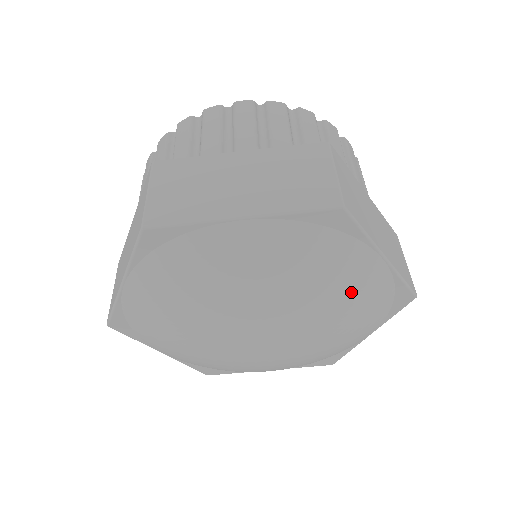
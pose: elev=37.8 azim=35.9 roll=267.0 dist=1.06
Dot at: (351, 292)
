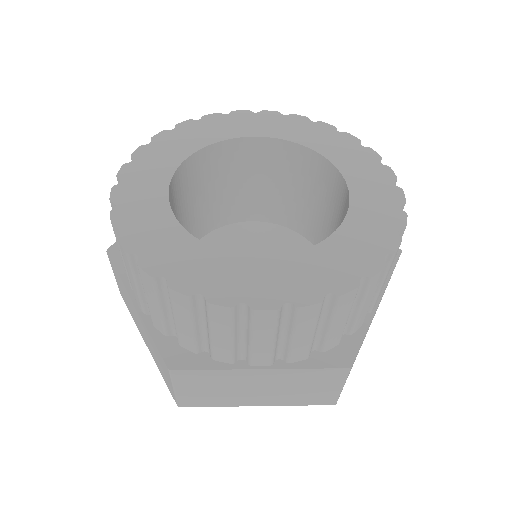
Dot at: occluded
